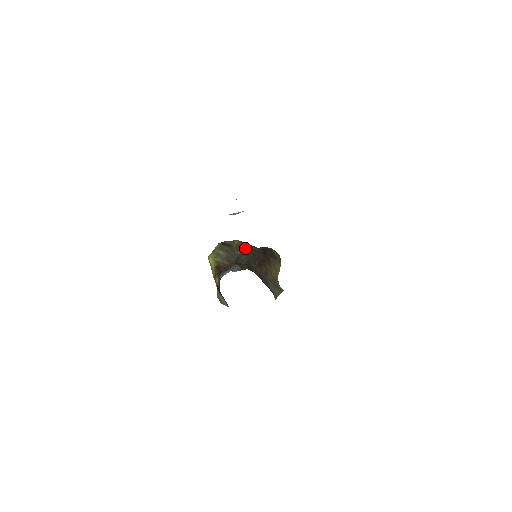
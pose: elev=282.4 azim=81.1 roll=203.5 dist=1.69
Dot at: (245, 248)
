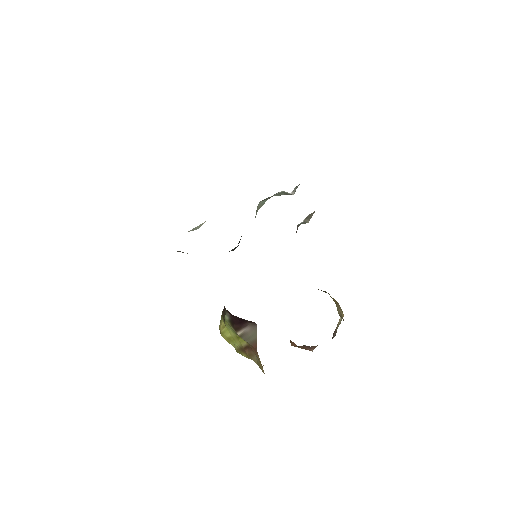
Dot at: occluded
